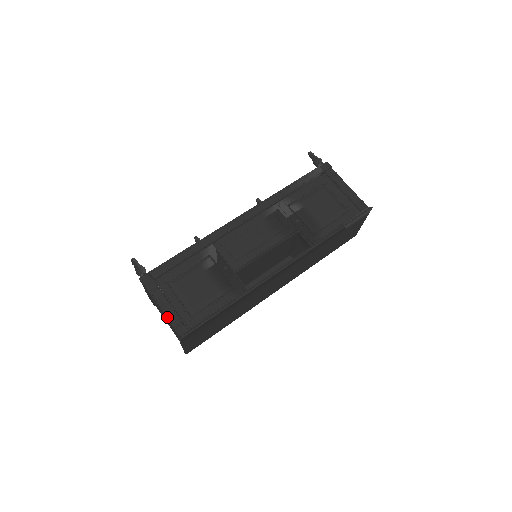
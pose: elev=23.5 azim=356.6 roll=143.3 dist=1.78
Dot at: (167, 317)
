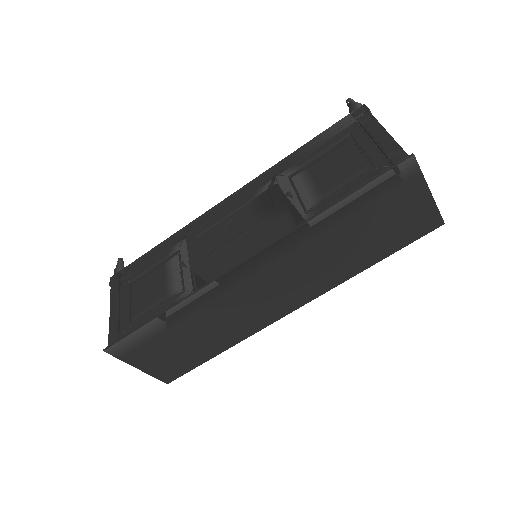
Dot at: (110, 322)
